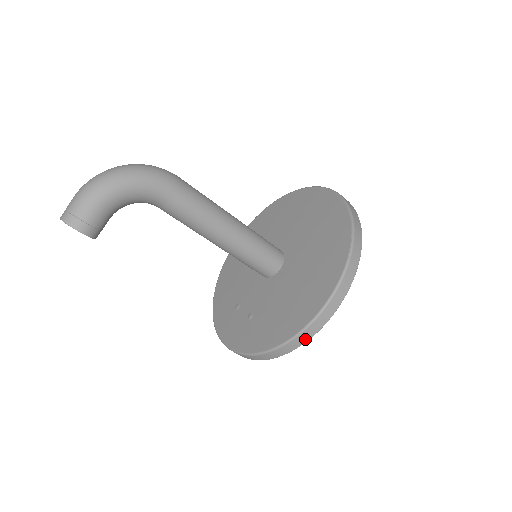
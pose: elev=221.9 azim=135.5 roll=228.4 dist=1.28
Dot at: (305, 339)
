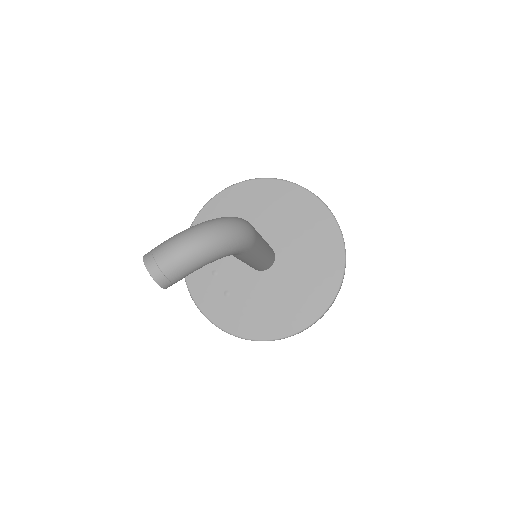
Dot at: occluded
